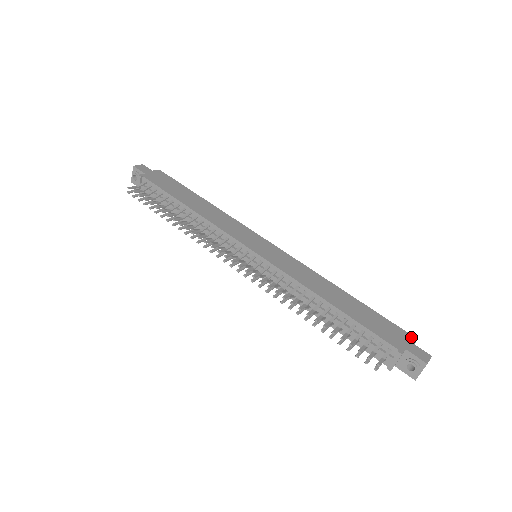
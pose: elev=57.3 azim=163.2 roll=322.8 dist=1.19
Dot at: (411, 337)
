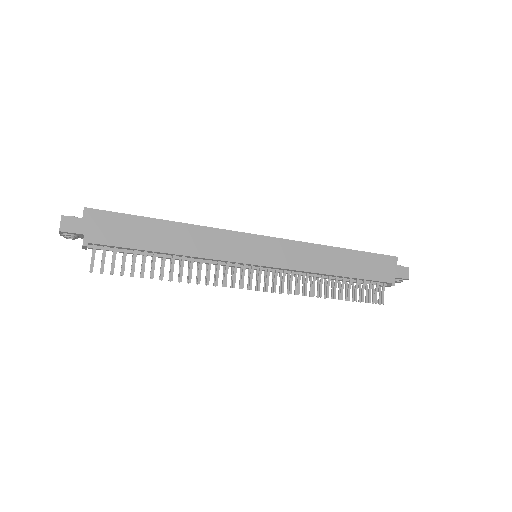
Dot at: (394, 259)
